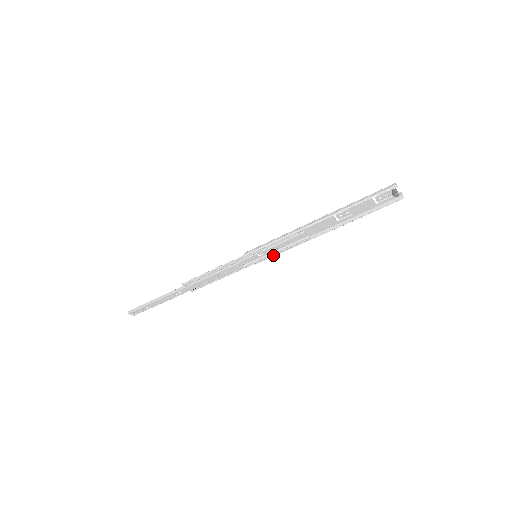
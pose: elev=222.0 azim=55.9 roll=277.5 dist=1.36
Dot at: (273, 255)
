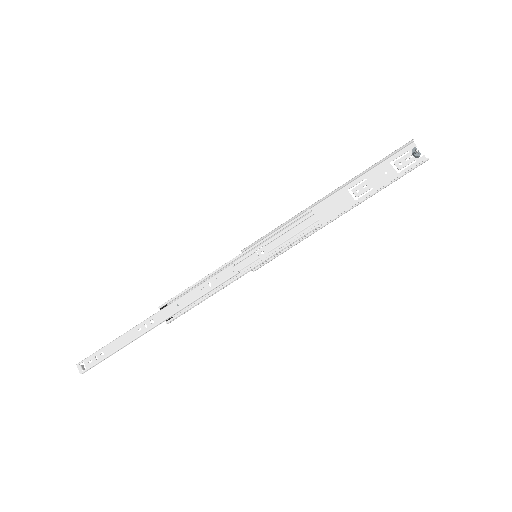
Dot at: (276, 252)
